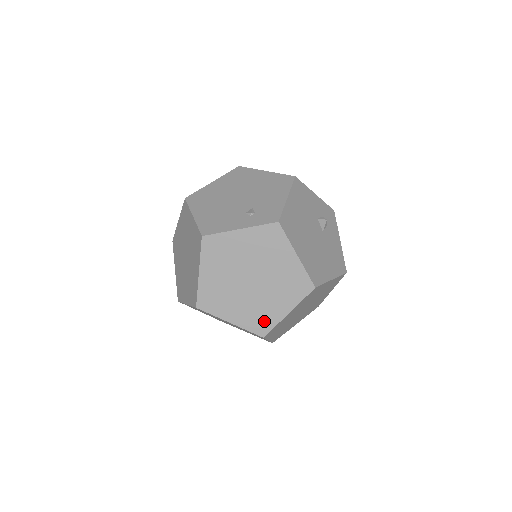
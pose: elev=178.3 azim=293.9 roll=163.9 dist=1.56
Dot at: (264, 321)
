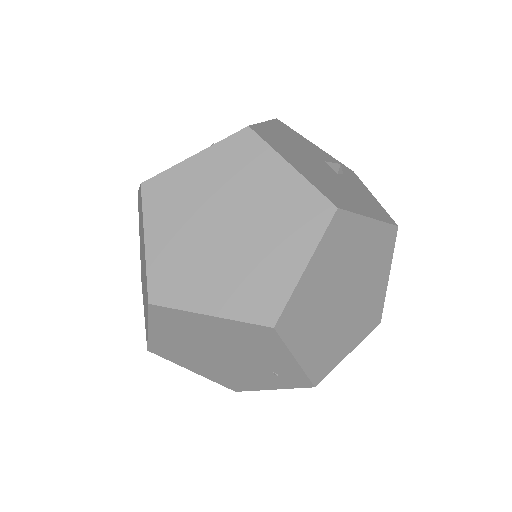
Dot at: (267, 295)
